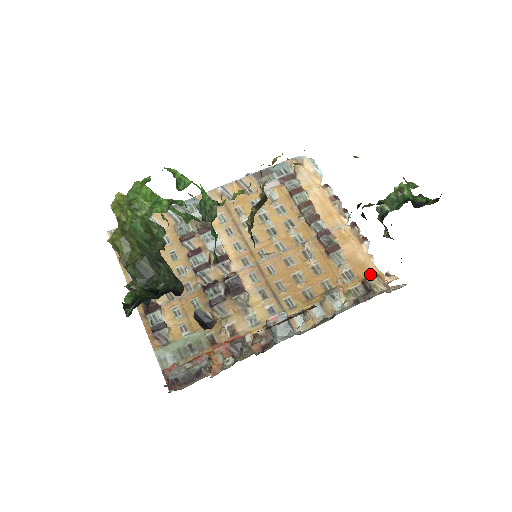
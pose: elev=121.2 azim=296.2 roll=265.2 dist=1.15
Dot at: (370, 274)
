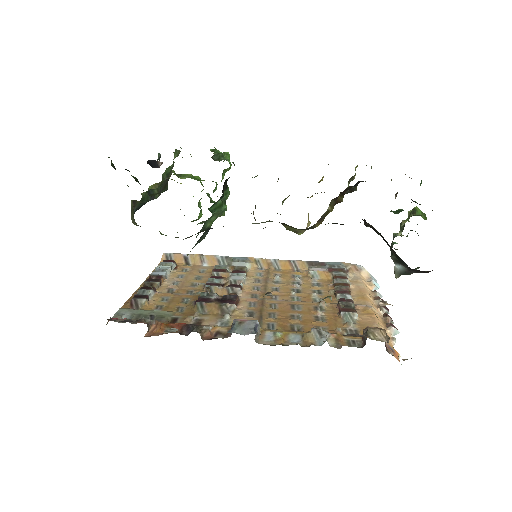
Dot at: occluded
